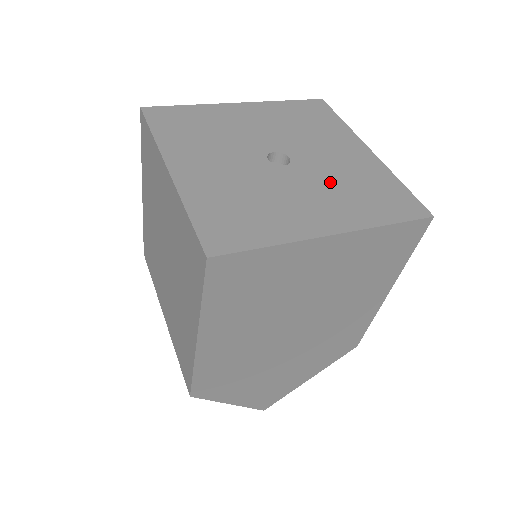
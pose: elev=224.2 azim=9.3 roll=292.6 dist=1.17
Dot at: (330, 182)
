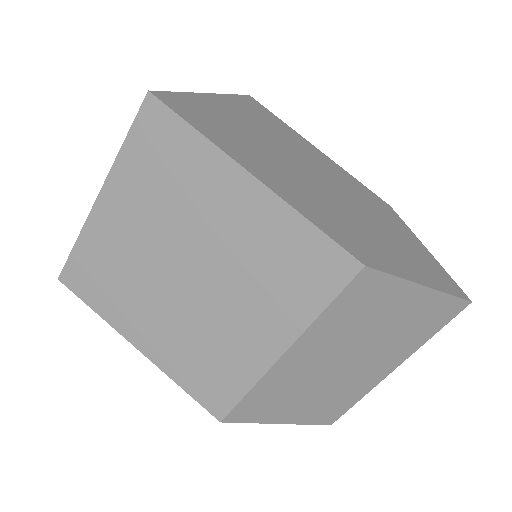
Dot at: occluded
